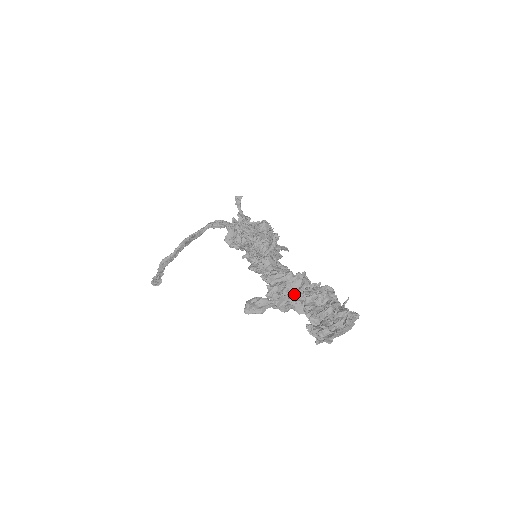
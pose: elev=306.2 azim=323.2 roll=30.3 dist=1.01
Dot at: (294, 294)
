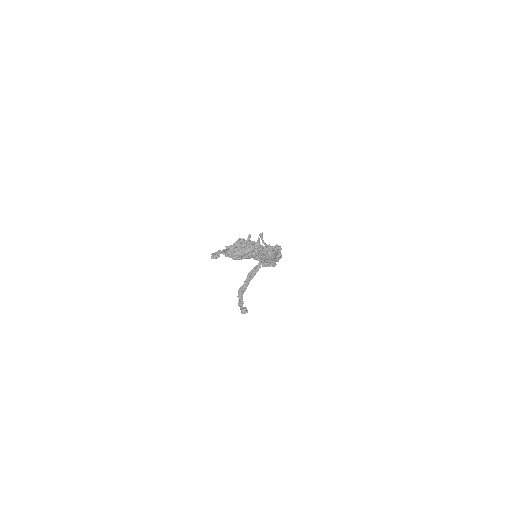
Dot at: occluded
